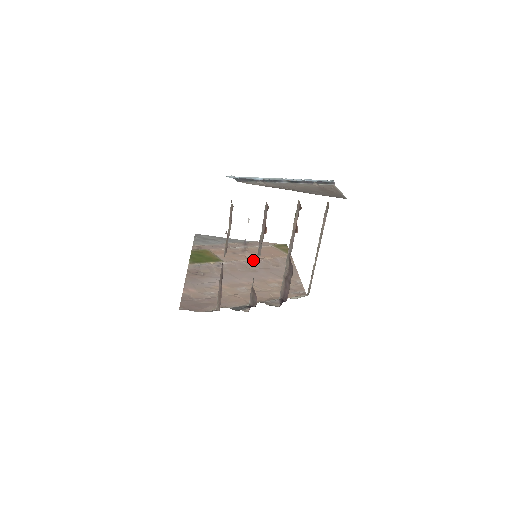
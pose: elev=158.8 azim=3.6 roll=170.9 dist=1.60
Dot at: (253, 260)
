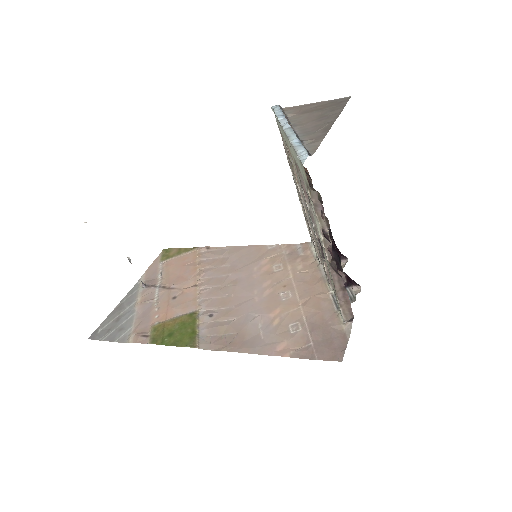
Dot at: (202, 281)
